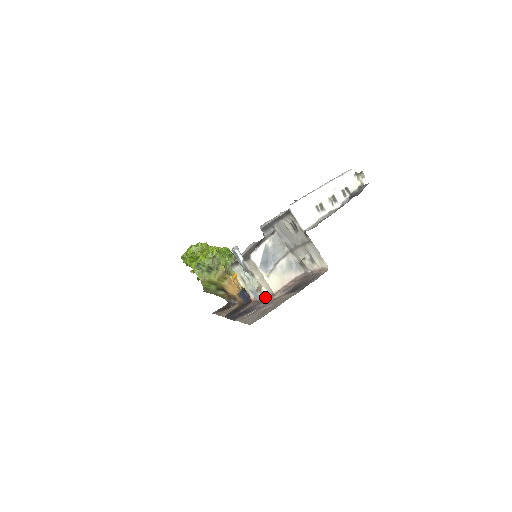
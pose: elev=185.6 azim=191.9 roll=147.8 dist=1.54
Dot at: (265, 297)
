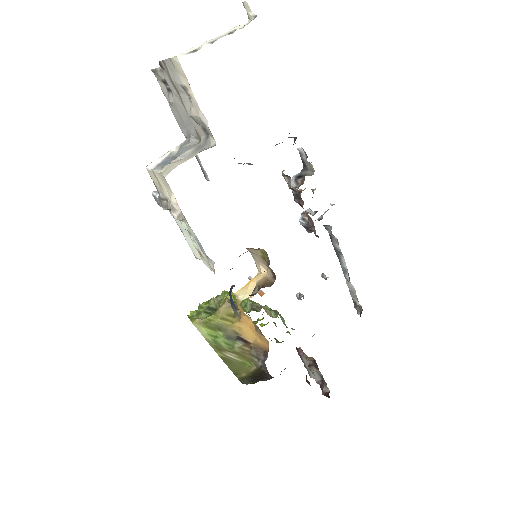
Dot at: (182, 214)
